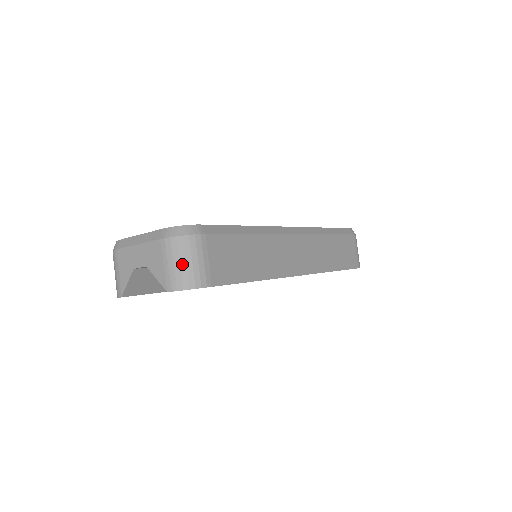
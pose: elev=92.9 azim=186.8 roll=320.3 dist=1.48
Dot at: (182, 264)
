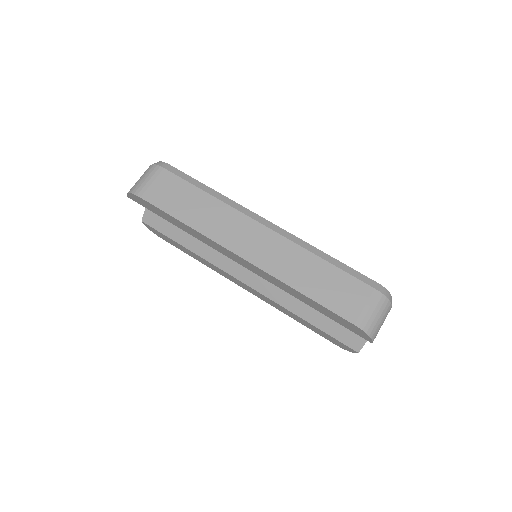
Dot at: (139, 179)
